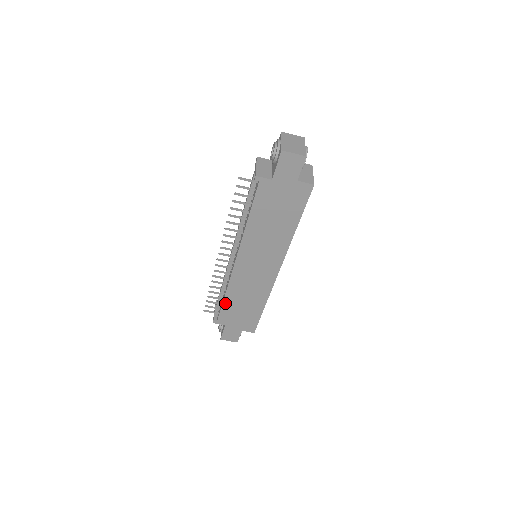
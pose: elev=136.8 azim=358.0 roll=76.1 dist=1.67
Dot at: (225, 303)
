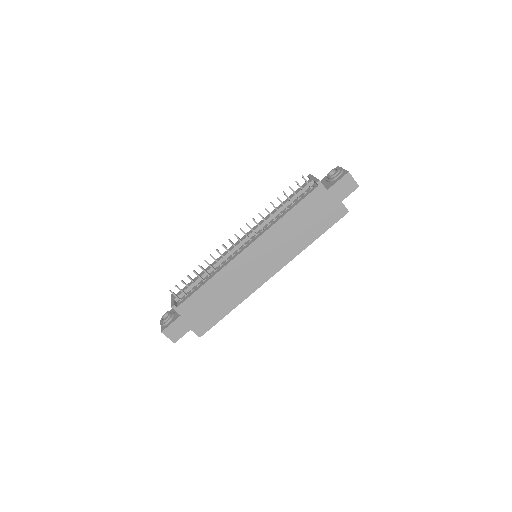
Dot at: (202, 289)
